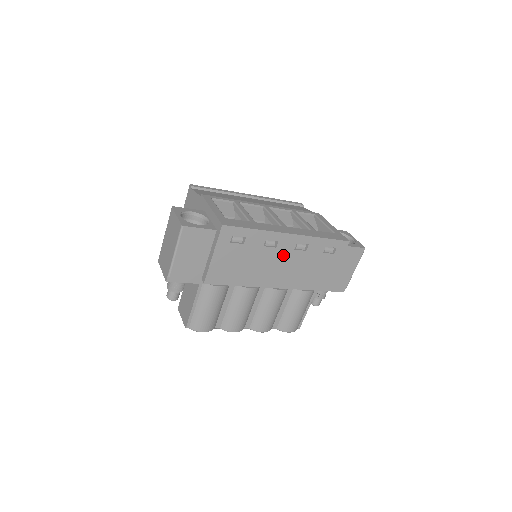
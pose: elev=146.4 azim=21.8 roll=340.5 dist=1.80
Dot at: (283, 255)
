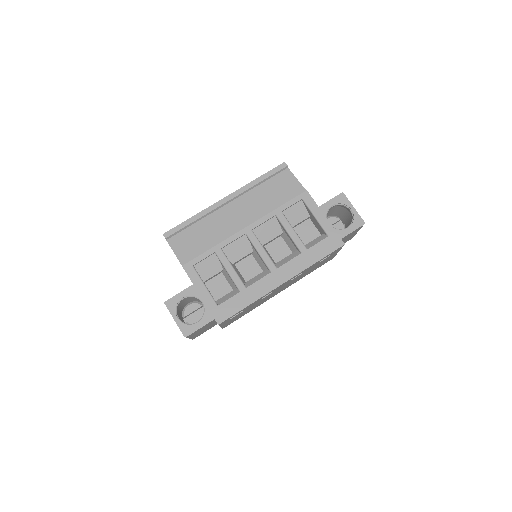
Dot at: (281, 287)
